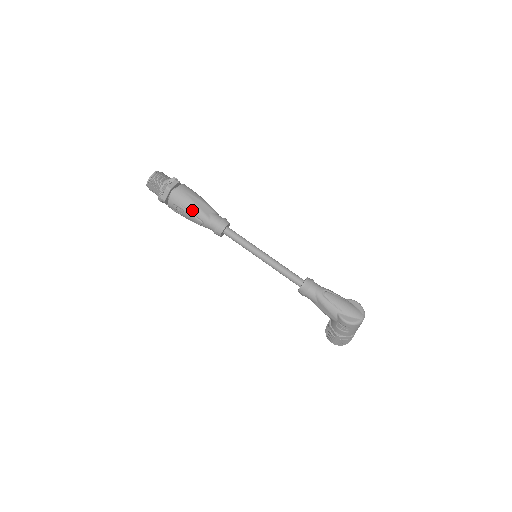
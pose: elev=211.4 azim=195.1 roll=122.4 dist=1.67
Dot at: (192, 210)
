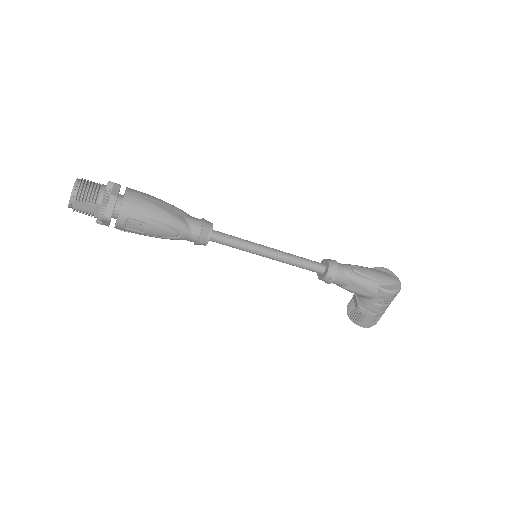
Dot at: (160, 219)
